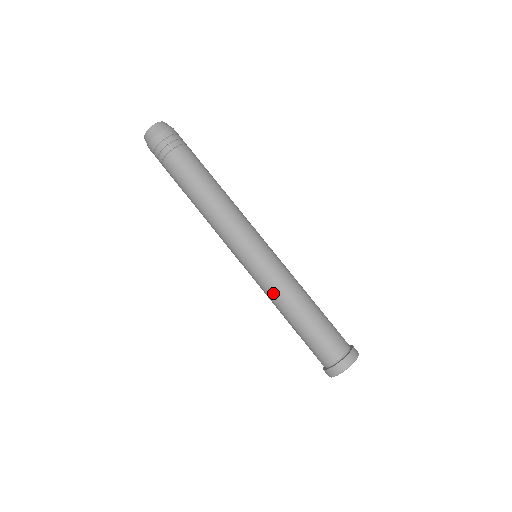
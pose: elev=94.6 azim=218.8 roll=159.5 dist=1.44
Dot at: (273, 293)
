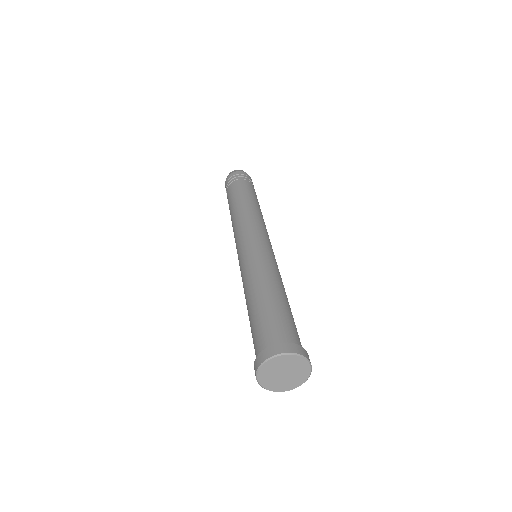
Dot at: (243, 284)
